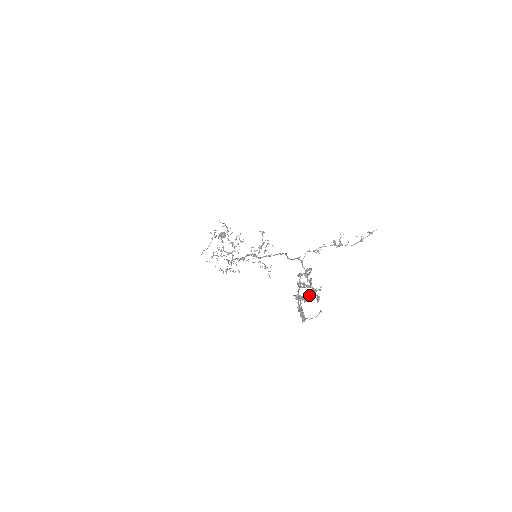
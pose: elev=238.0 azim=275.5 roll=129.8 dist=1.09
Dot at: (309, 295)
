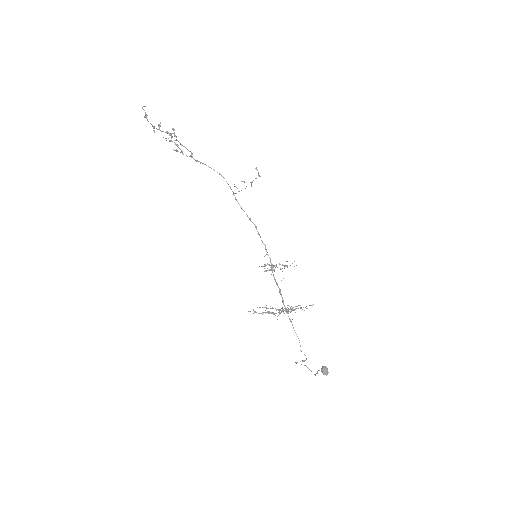
Dot at: (159, 127)
